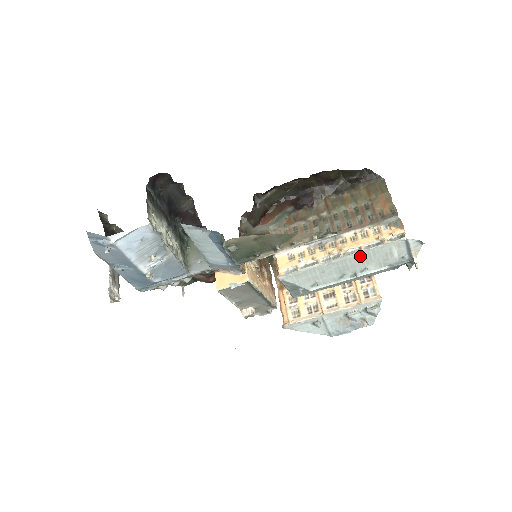
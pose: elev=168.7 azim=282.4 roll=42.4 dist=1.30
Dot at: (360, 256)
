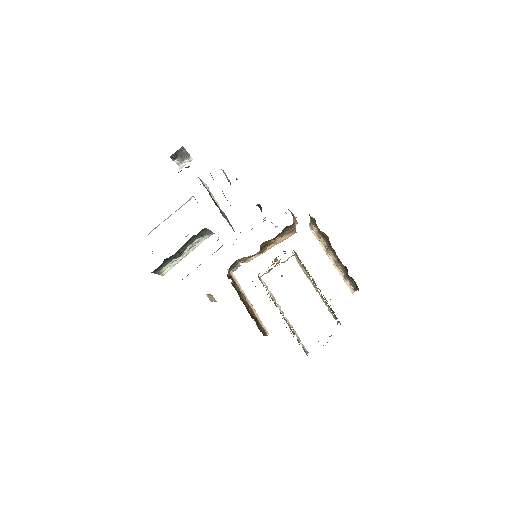
Dot at: occluded
